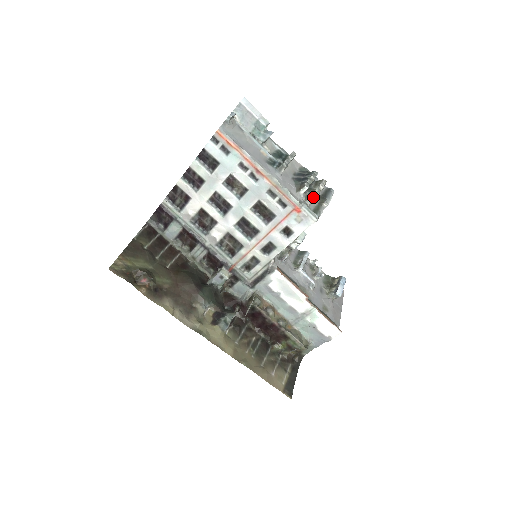
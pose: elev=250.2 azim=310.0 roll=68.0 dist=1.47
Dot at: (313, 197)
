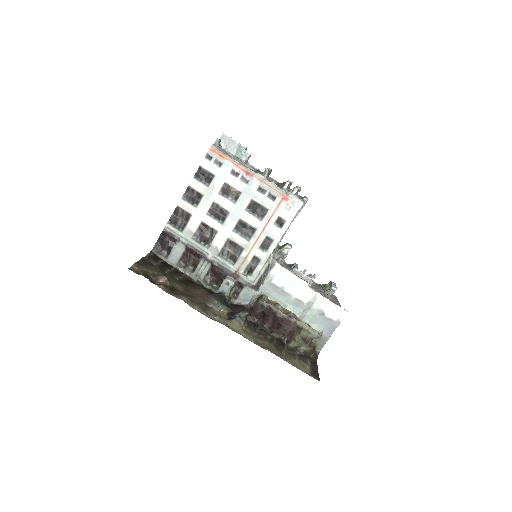
Dot at: (295, 189)
